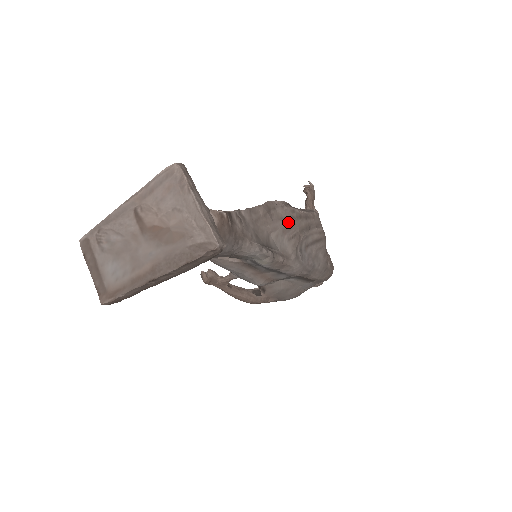
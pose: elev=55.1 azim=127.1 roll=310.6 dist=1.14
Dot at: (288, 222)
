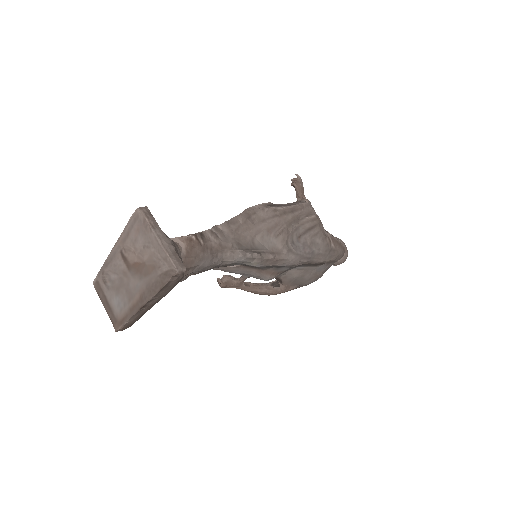
Dot at: (271, 221)
